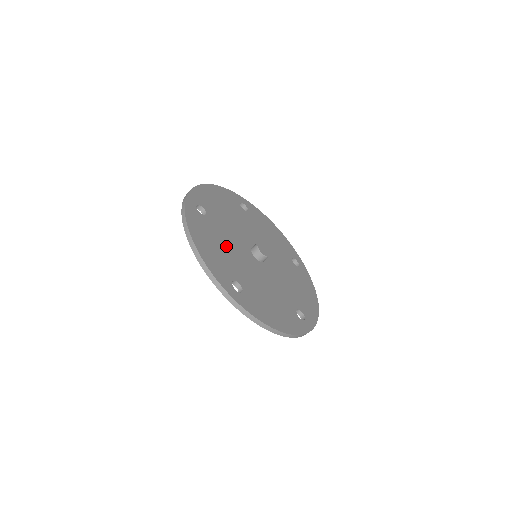
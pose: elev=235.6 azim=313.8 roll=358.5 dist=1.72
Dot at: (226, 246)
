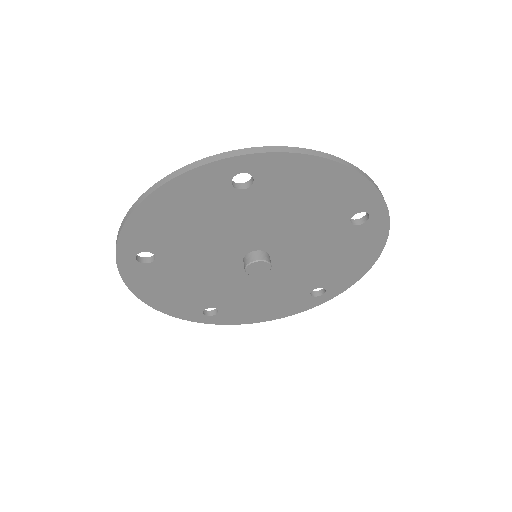
Dot at: (194, 280)
